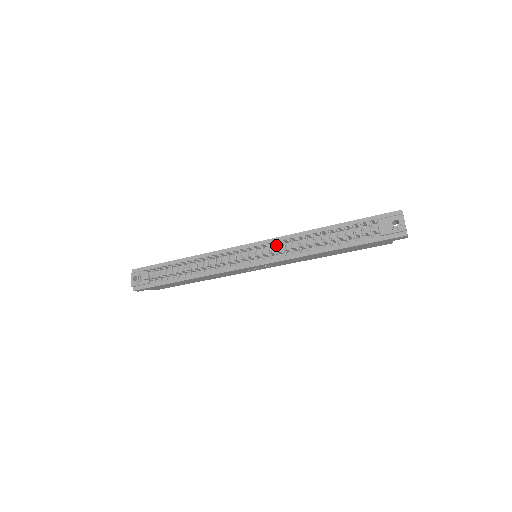
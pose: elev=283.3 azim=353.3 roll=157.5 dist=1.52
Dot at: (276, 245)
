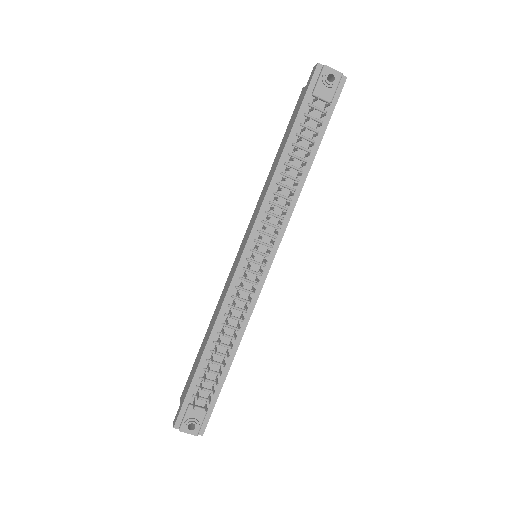
Dot at: (266, 224)
